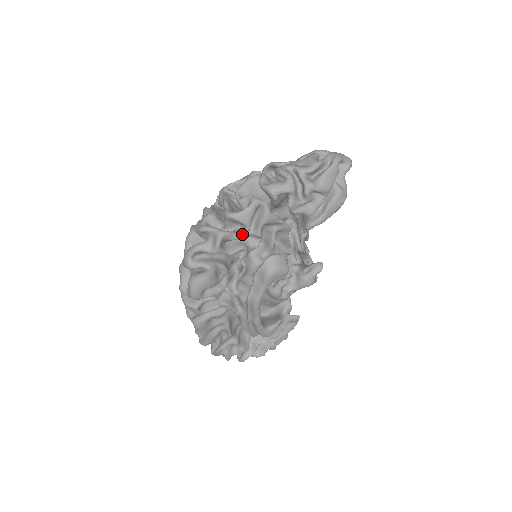
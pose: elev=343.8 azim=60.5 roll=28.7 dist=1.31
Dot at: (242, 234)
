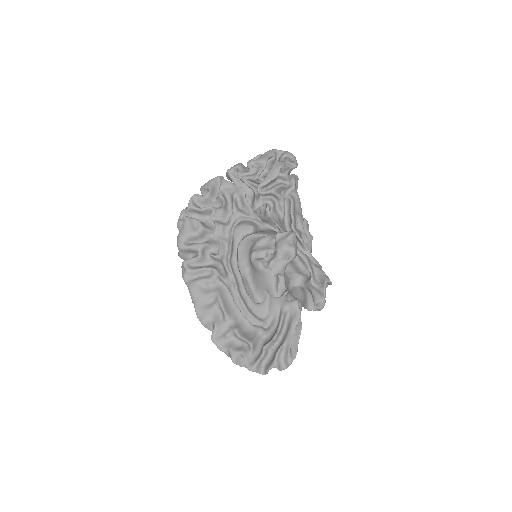
Dot at: (206, 194)
